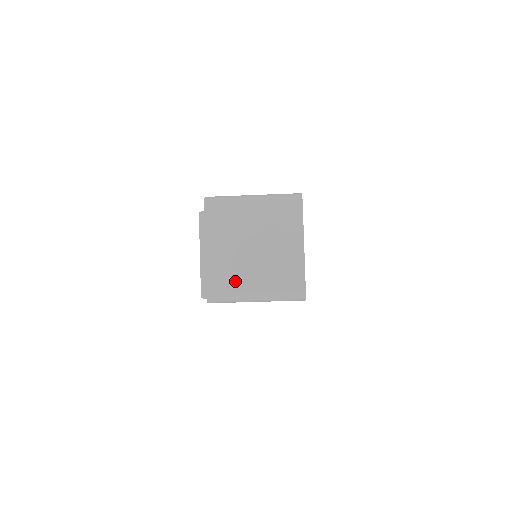
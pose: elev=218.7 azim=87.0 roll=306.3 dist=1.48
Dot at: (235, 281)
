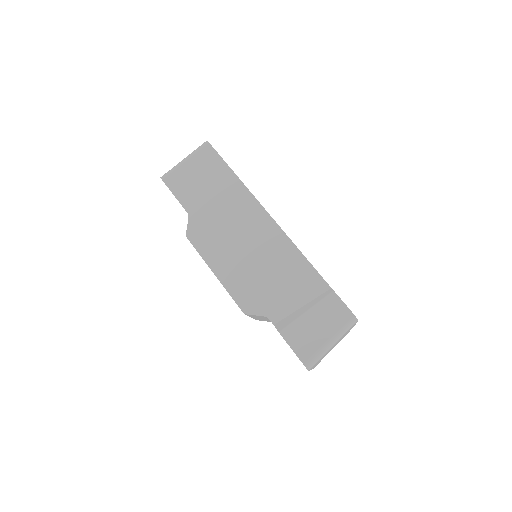
Dot at: occluded
